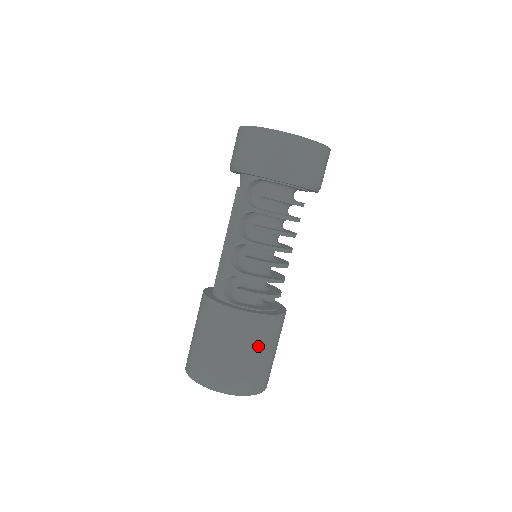
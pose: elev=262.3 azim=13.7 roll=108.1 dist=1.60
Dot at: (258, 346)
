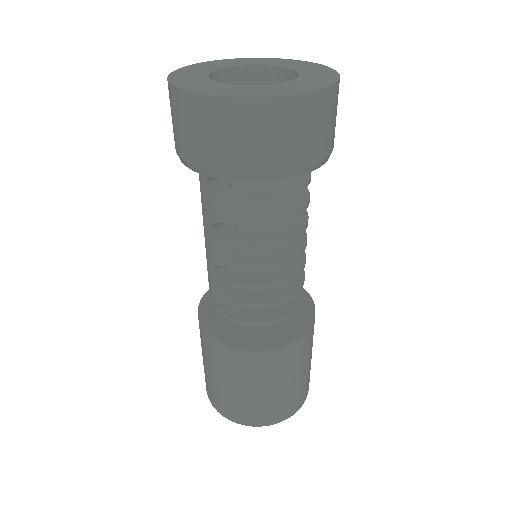
Dot at: (278, 379)
